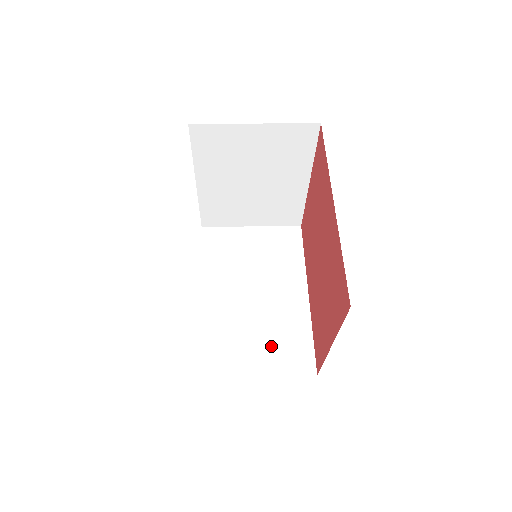
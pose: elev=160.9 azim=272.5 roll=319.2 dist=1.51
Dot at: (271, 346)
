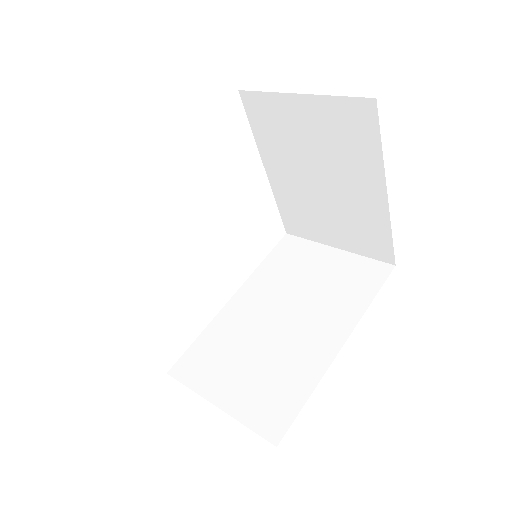
Dot at: (255, 382)
